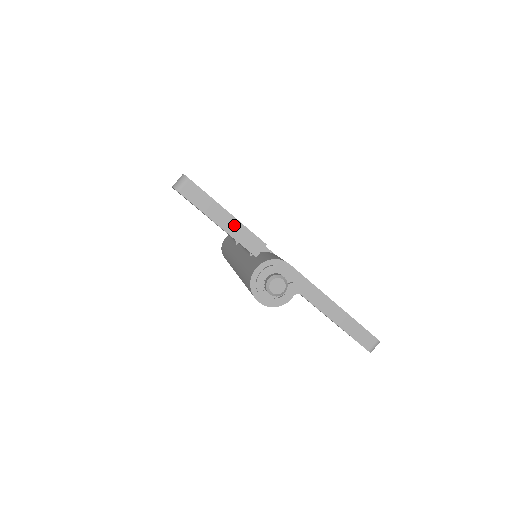
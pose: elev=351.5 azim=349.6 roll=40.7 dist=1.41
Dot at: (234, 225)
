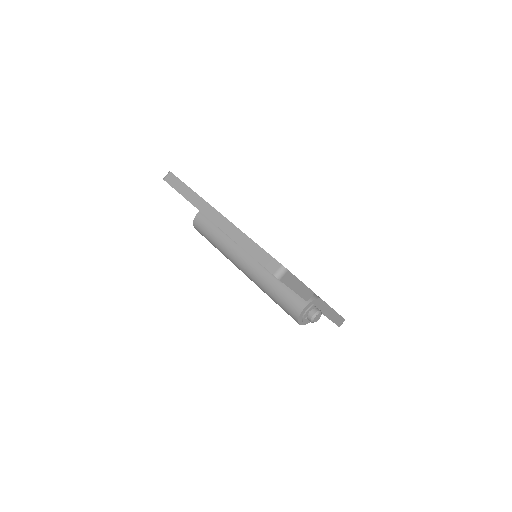
Dot at: (302, 288)
